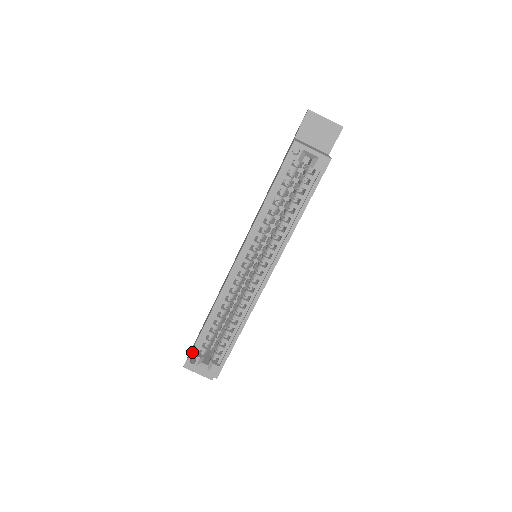
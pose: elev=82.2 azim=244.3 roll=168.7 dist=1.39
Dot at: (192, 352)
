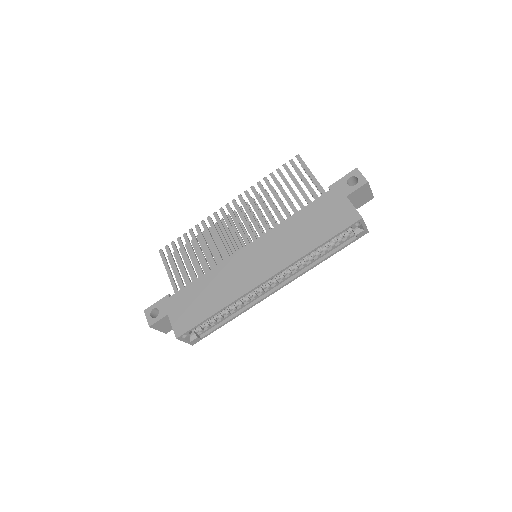
Dot at: (188, 331)
